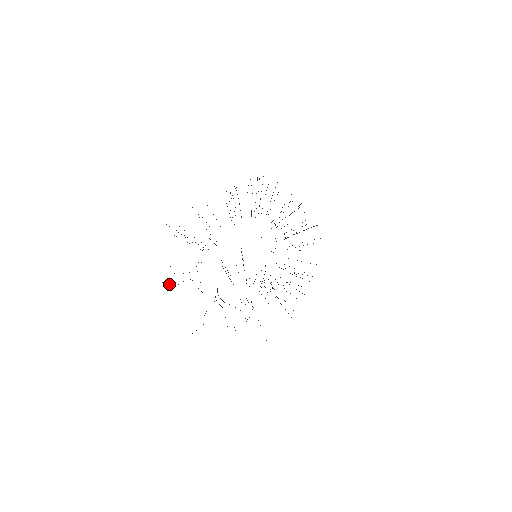
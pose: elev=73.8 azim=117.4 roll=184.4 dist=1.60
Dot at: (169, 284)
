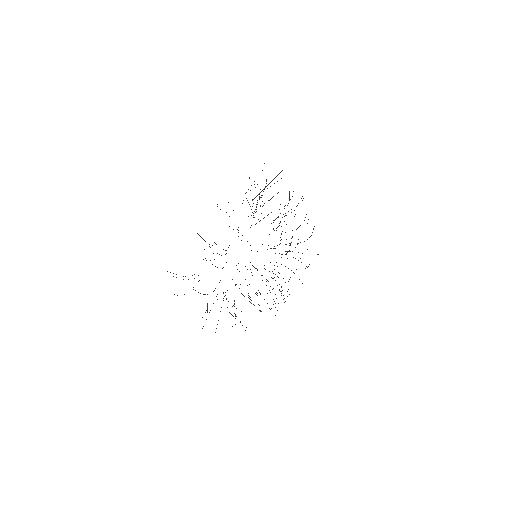
Dot at: occluded
